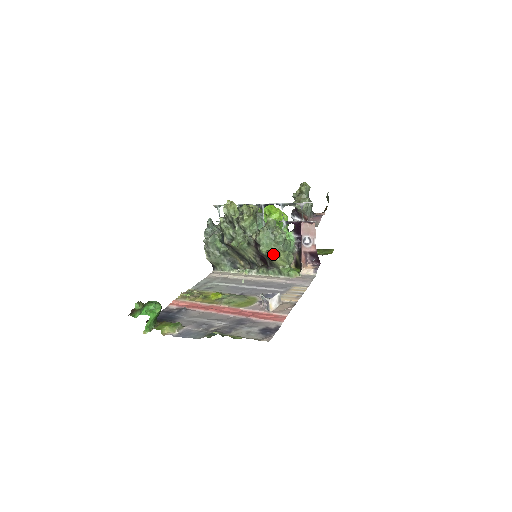
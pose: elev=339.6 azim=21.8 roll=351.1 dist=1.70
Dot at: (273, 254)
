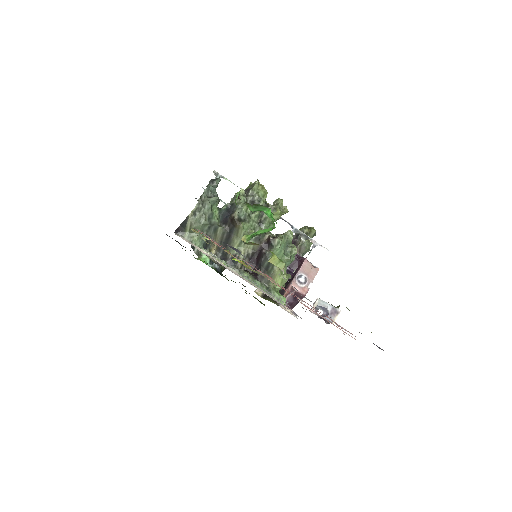
Dot at: occluded
